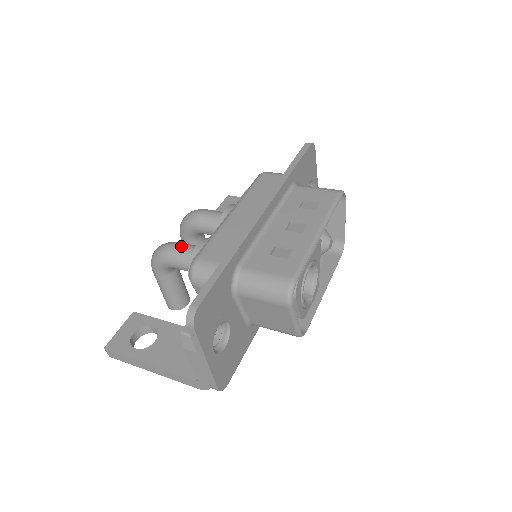
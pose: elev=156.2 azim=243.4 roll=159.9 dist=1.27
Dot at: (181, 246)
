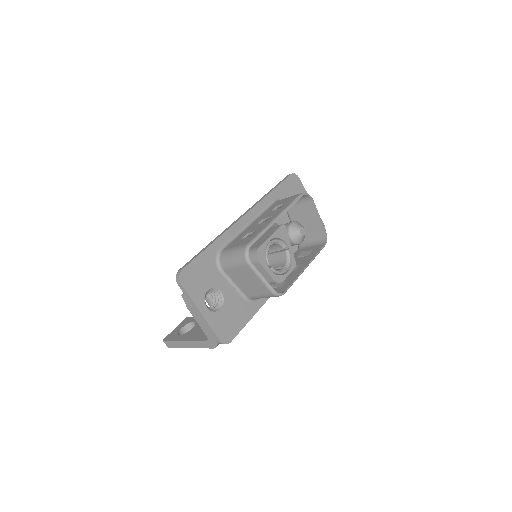
Dot at: occluded
